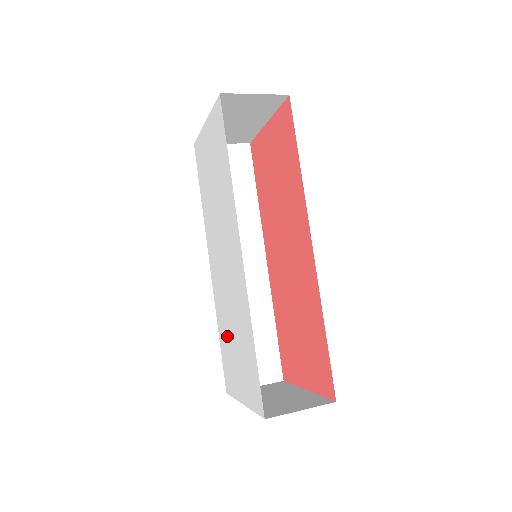
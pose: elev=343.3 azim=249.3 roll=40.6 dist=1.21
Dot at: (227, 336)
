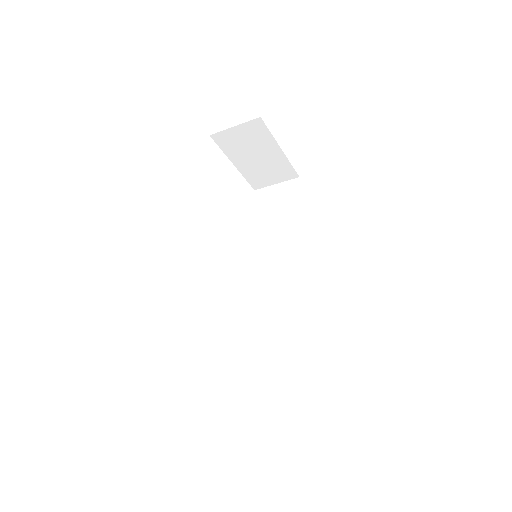
Dot at: occluded
